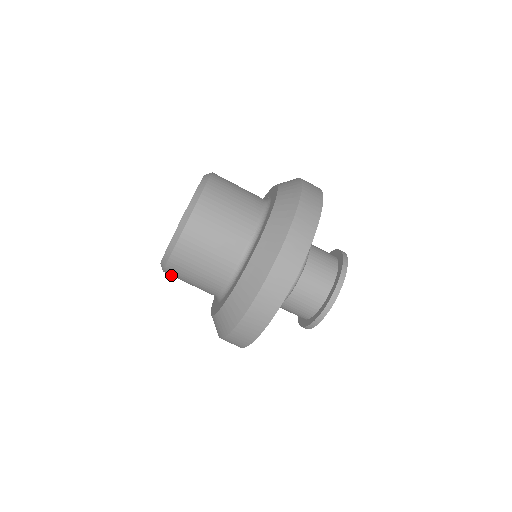
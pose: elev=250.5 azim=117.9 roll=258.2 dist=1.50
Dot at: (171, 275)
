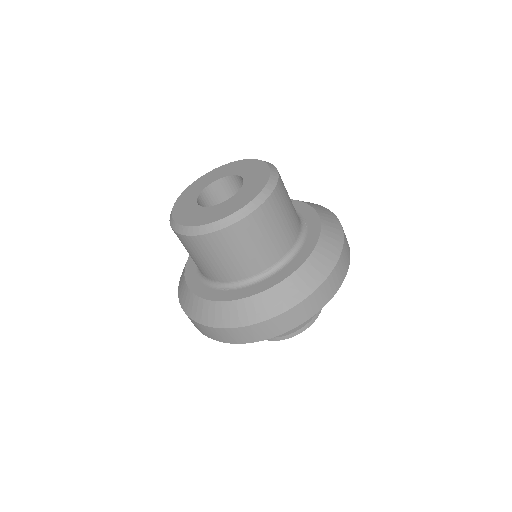
Dot at: occluded
